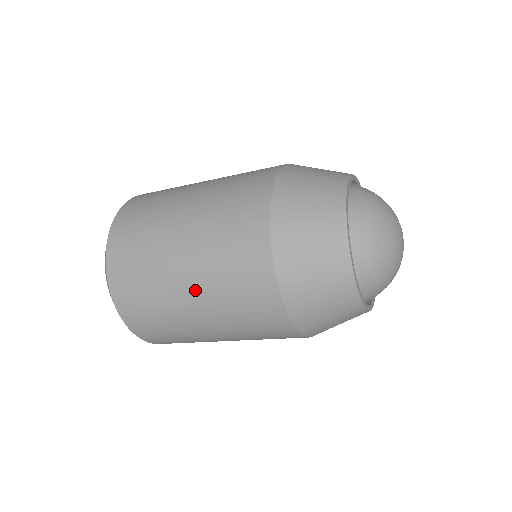
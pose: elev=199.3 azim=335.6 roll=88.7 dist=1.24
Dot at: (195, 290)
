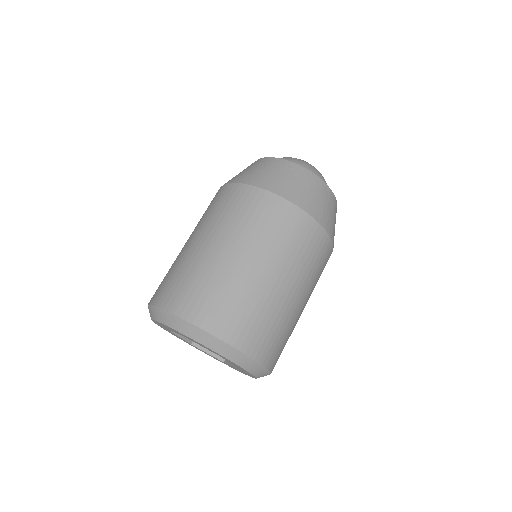
Dot at: (252, 256)
